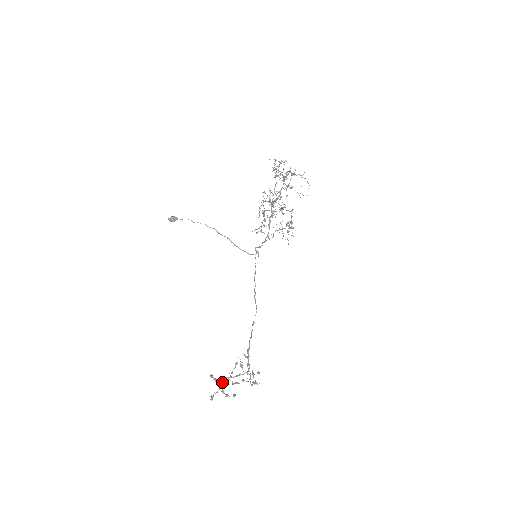
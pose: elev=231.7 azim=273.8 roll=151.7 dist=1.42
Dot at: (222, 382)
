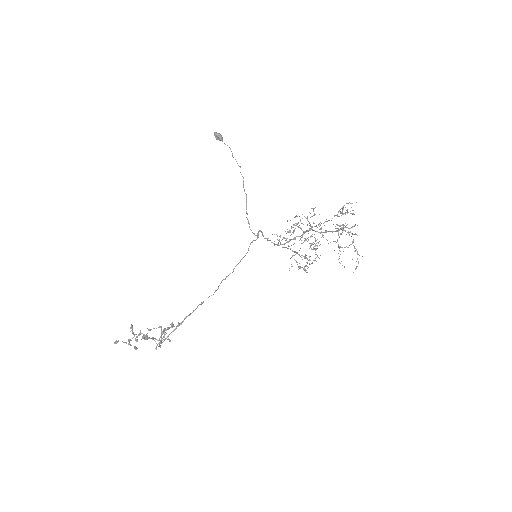
Dot at: (136, 334)
